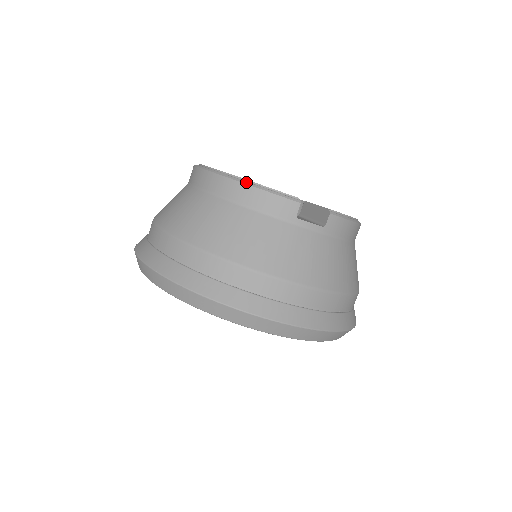
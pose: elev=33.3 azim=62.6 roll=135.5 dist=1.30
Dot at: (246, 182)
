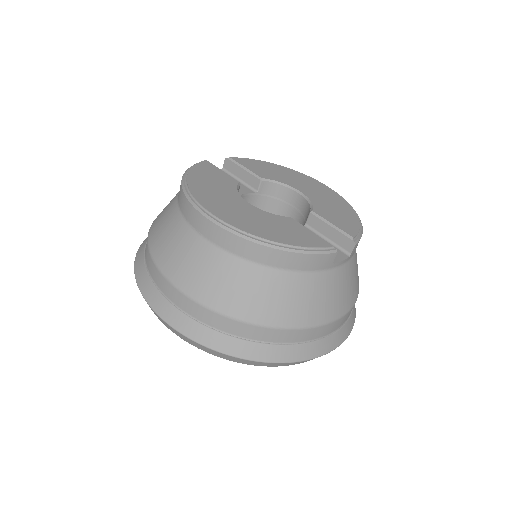
Dot at: (286, 249)
